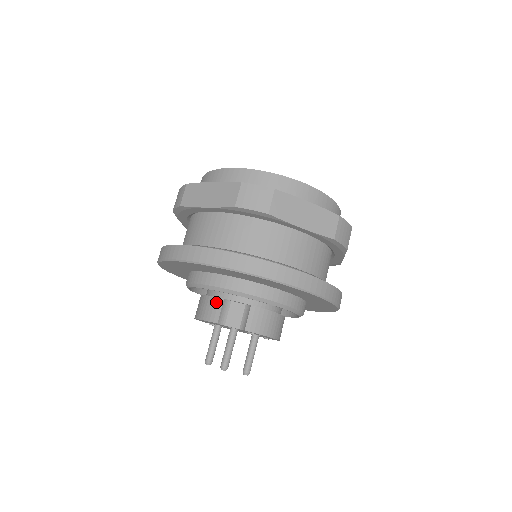
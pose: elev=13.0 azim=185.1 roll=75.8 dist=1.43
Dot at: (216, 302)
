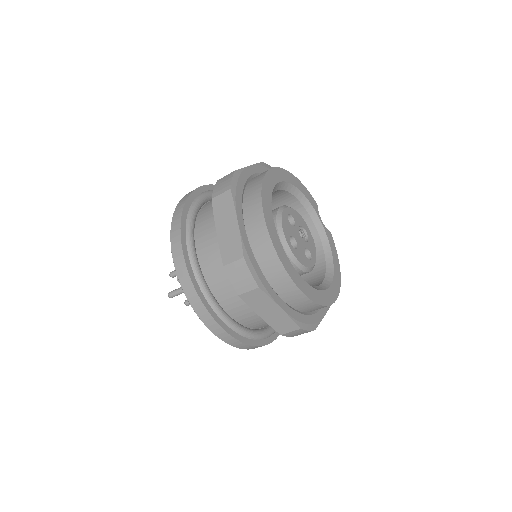
Dot at: occluded
